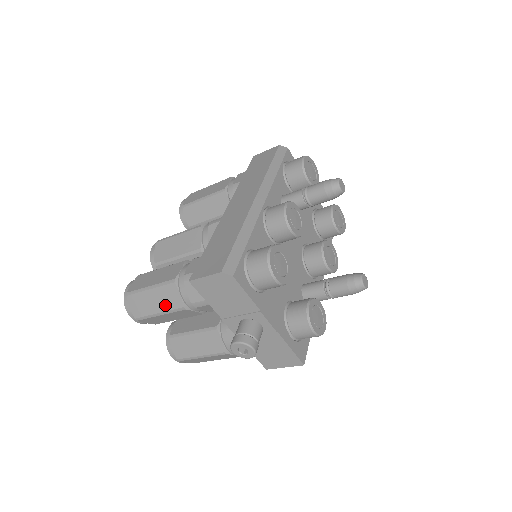
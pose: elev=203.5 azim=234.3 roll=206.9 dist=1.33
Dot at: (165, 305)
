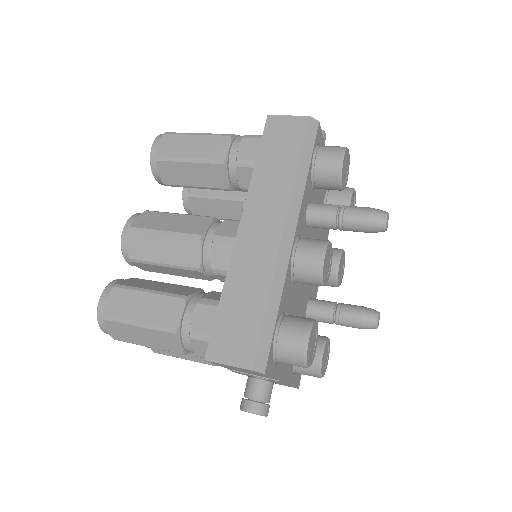
Dot at: (158, 345)
